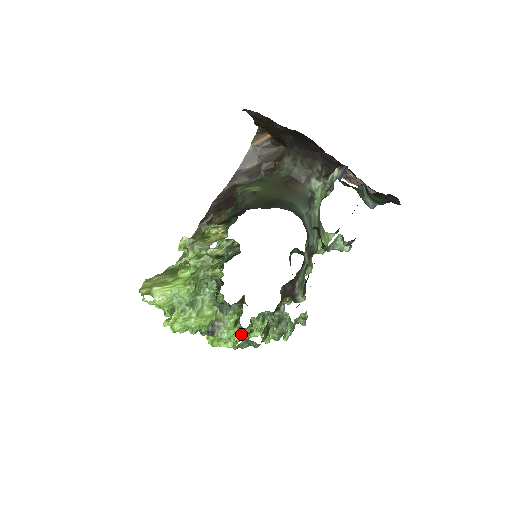
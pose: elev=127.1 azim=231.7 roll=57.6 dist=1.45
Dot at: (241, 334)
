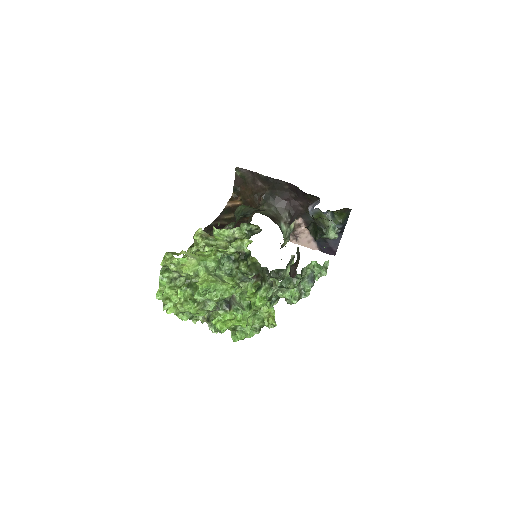
Dot at: (268, 293)
